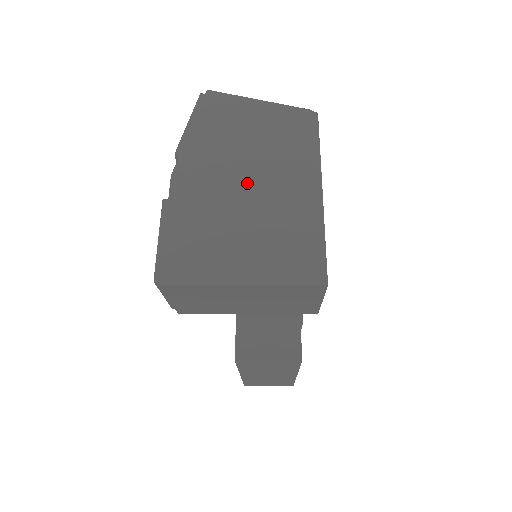
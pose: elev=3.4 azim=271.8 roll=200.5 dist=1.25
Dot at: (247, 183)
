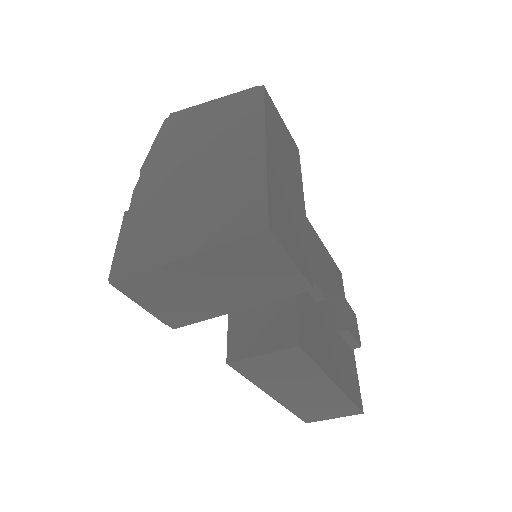
Dot at: (196, 169)
